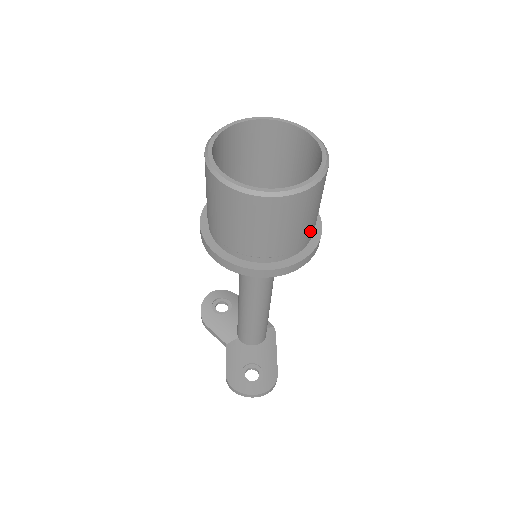
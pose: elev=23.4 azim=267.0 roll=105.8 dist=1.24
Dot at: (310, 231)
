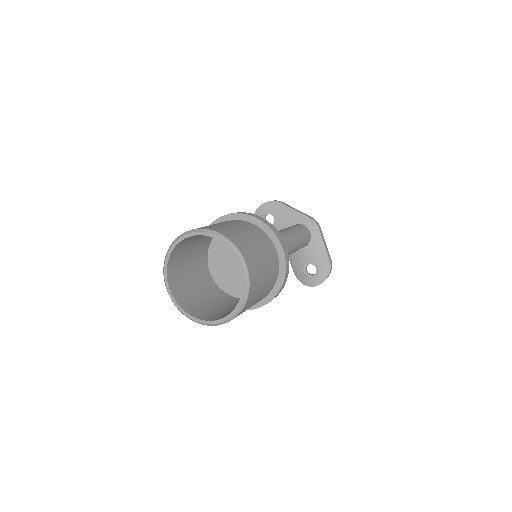
Dot at: (271, 281)
